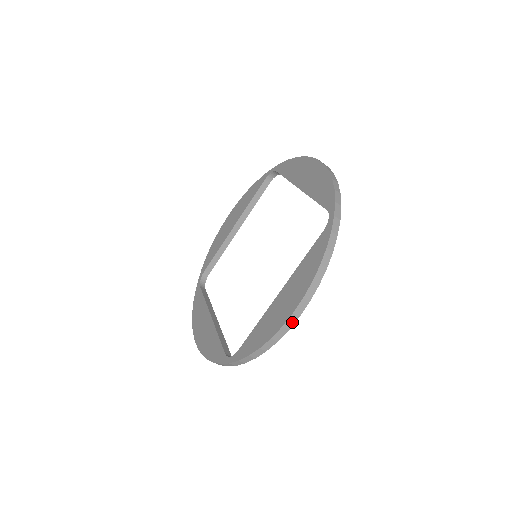
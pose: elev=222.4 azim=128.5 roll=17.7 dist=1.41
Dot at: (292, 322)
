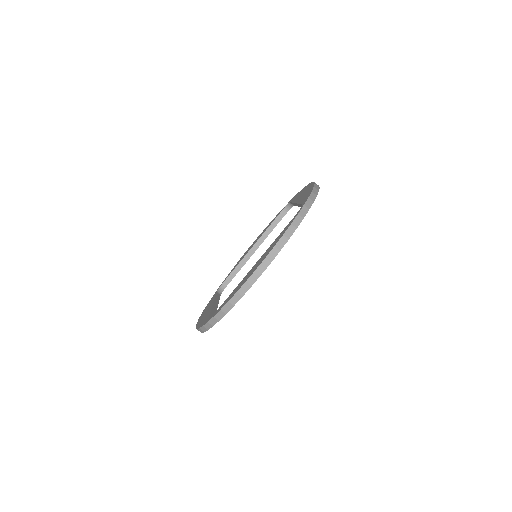
Dot at: (255, 279)
